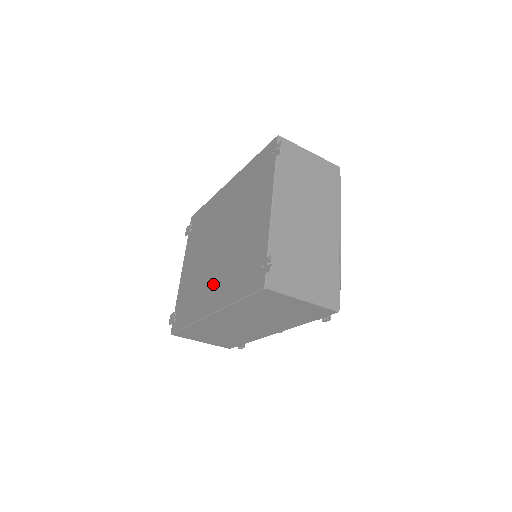
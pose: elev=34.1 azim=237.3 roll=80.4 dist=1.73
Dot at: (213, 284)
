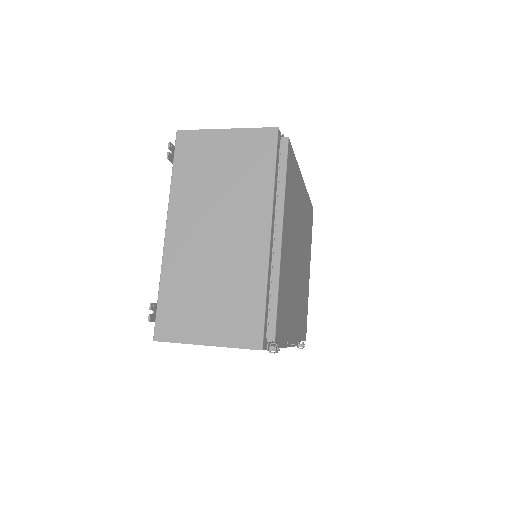
Dot at: occluded
